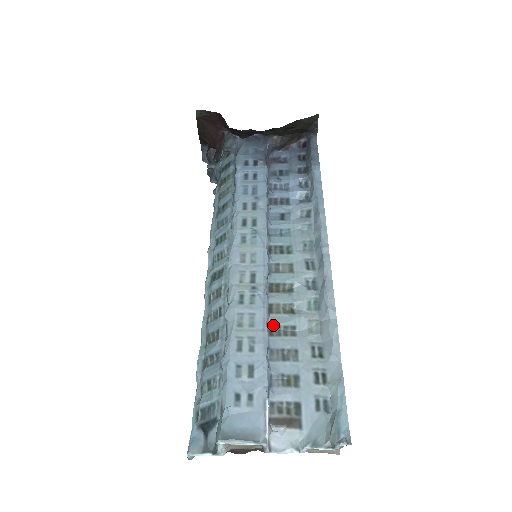
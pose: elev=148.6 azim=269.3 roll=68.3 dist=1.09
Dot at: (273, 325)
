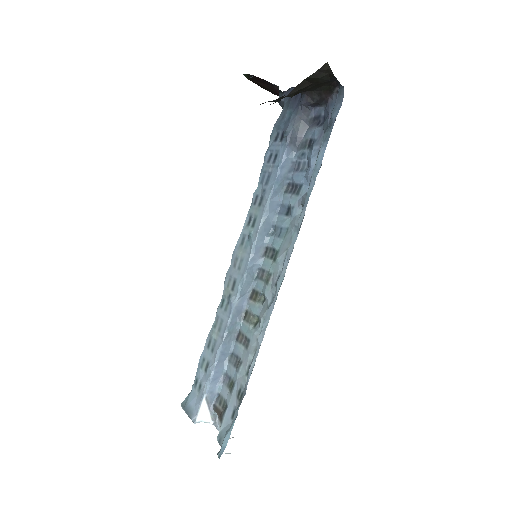
Dot at: (241, 331)
